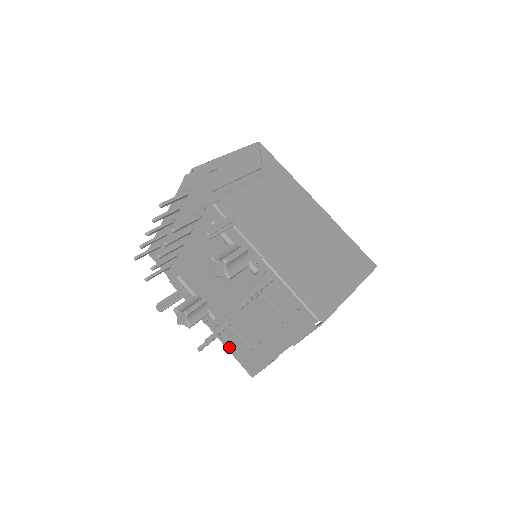
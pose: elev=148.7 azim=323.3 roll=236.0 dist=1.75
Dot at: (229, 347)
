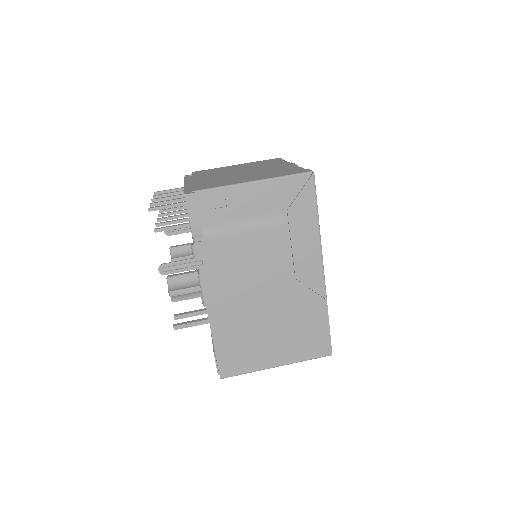
Dot at: occluded
